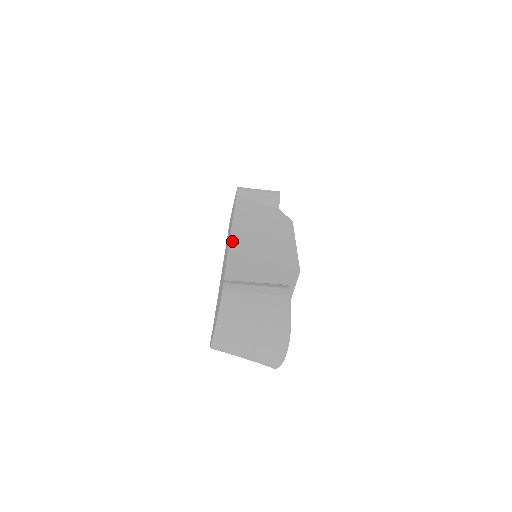
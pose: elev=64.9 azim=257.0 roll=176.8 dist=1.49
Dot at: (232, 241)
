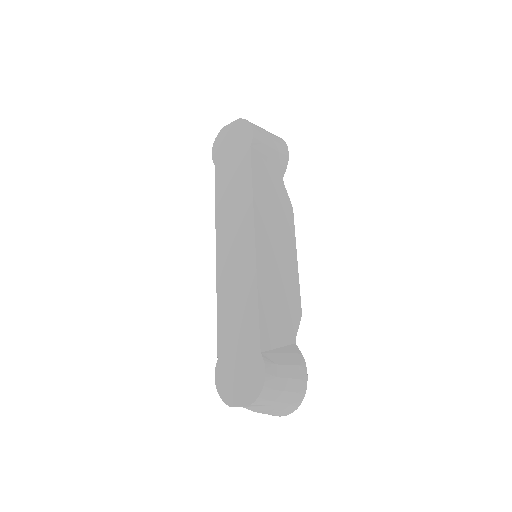
Dot at: (258, 269)
